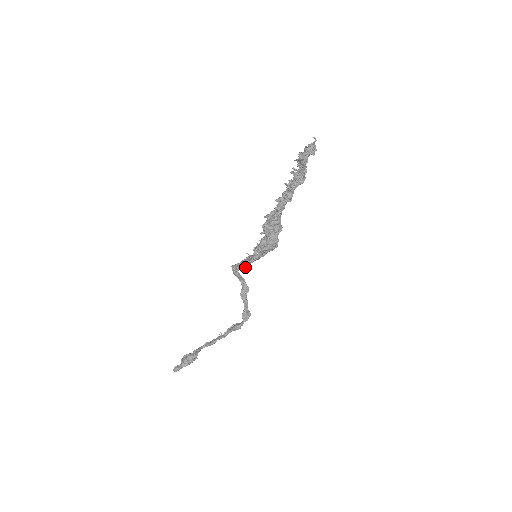
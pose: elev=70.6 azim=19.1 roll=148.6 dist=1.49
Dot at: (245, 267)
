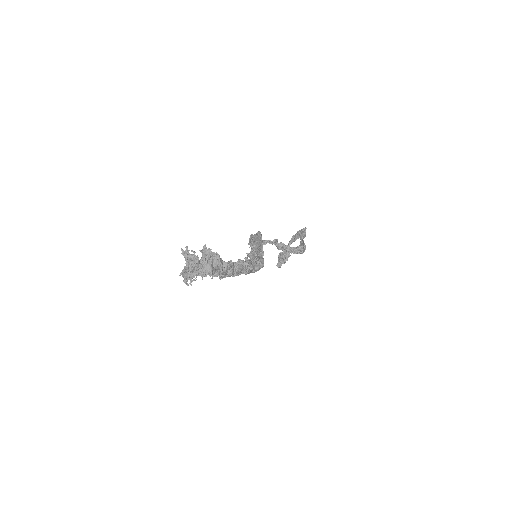
Dot at: occluded
